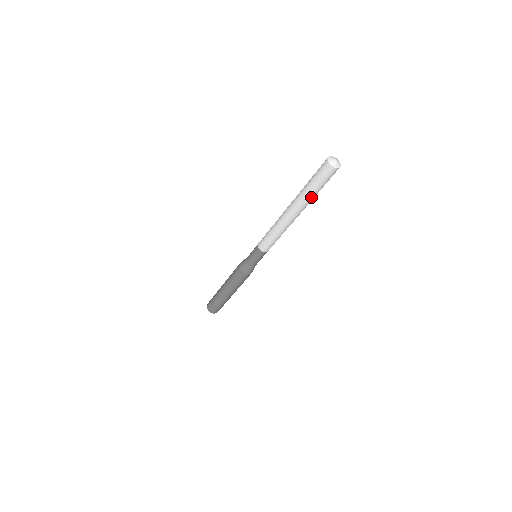
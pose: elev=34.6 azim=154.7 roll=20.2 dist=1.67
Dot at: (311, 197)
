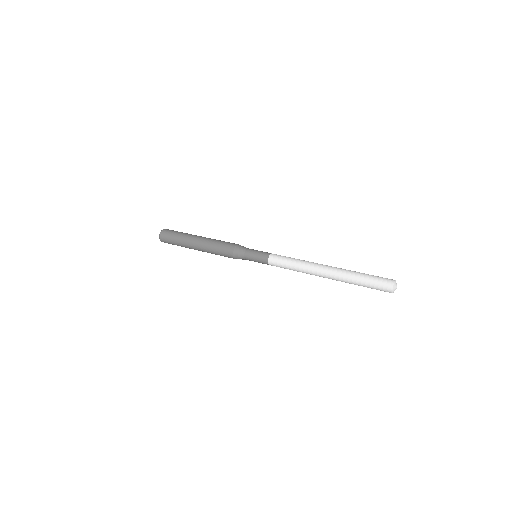
Dot at: occluded
